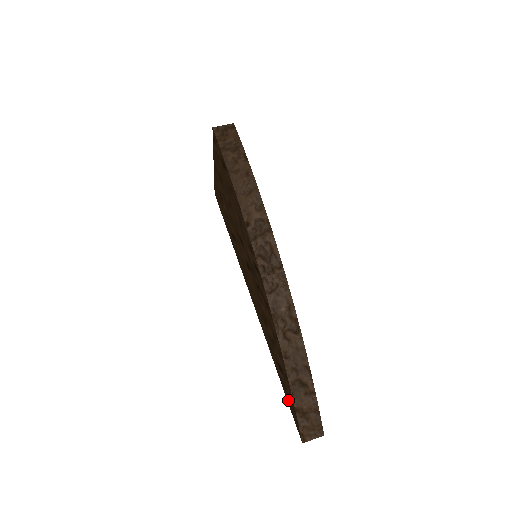
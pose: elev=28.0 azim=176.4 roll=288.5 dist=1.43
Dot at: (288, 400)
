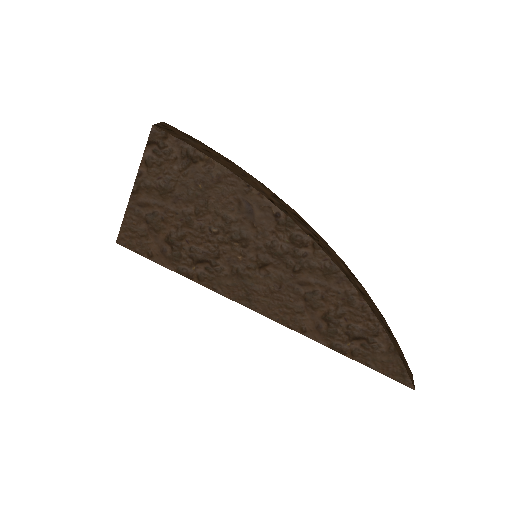
Dot at: (379, 366)
